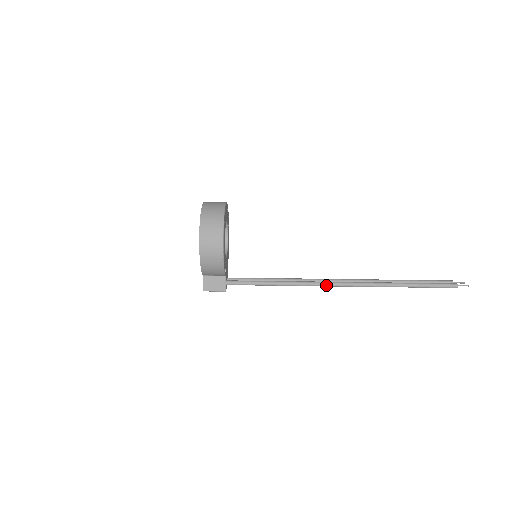
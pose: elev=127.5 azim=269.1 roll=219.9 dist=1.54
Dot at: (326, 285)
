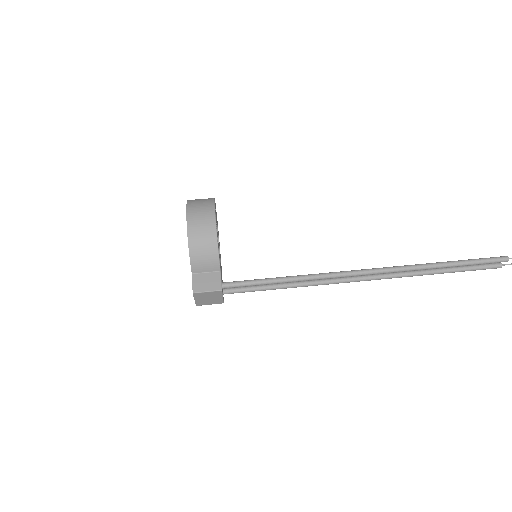
Dot at: (349, 273)
